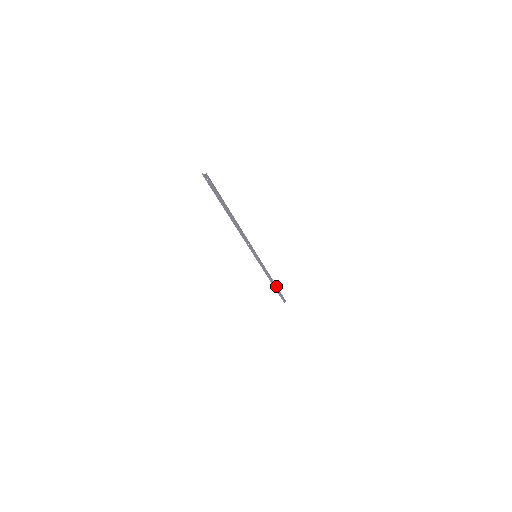
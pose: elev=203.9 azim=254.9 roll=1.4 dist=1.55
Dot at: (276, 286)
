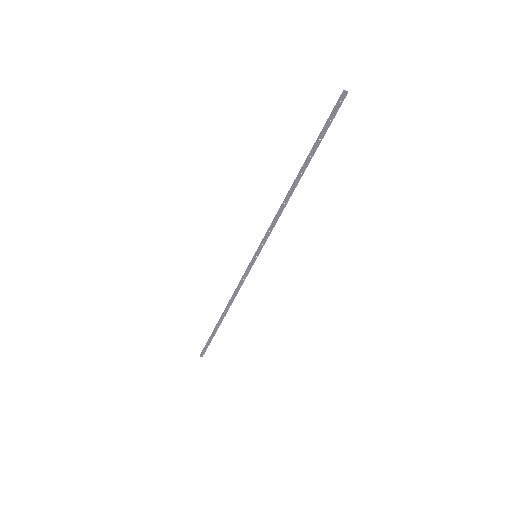
Dot at: (221, 322)
